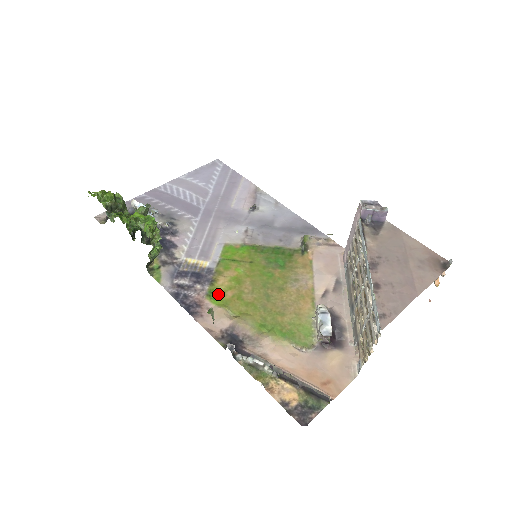
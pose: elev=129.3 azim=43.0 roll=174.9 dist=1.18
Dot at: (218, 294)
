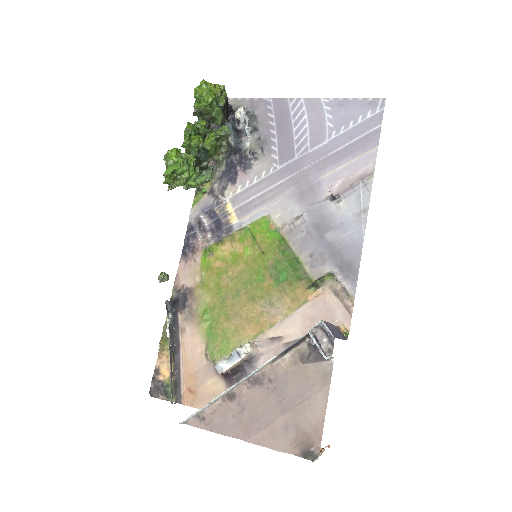
Dot at: (211, 256)
